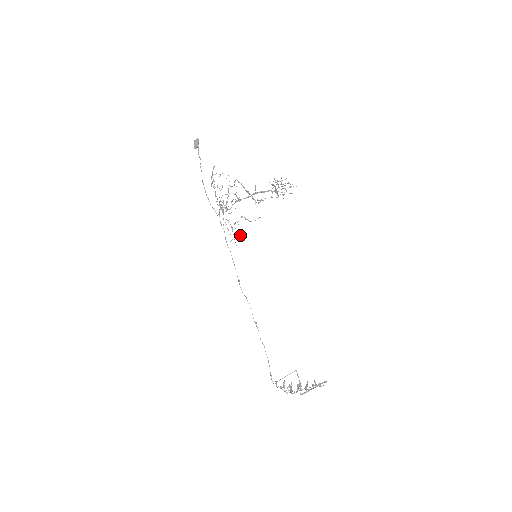
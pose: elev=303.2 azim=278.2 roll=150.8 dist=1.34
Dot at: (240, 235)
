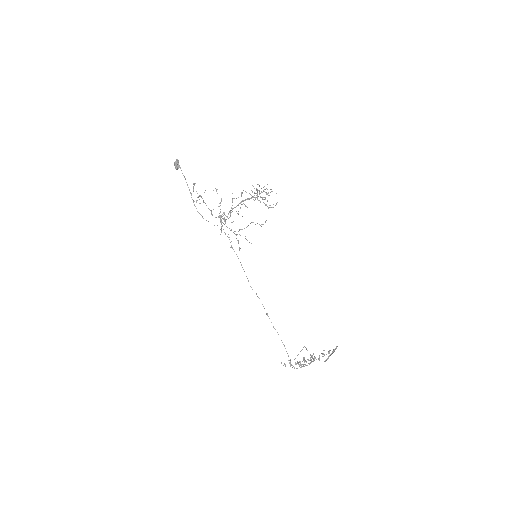
Dot at: (246, 239)
